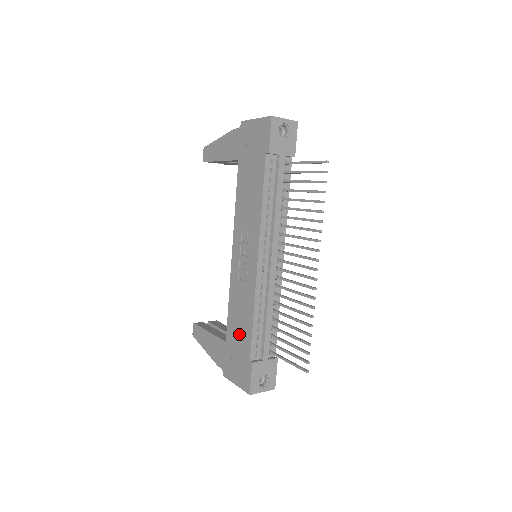
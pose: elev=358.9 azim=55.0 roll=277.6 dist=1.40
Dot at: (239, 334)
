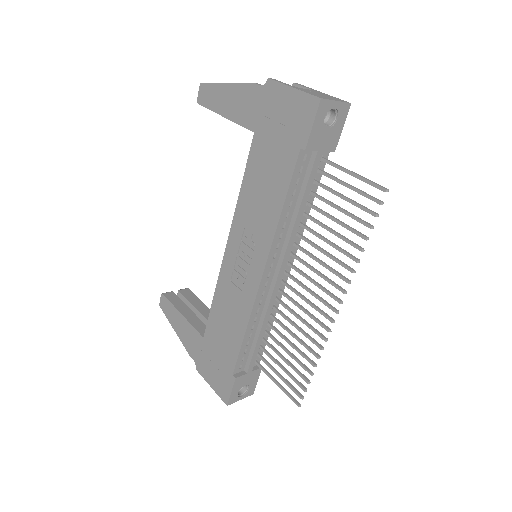
Dot at: (222, 340)
